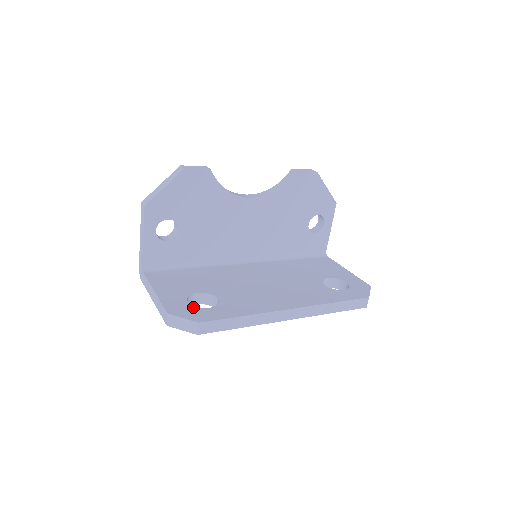
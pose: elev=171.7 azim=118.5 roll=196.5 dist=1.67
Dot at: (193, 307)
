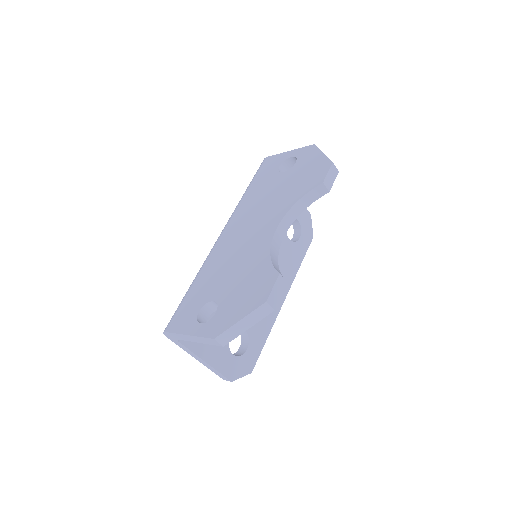
Dot at: (240, 358)
